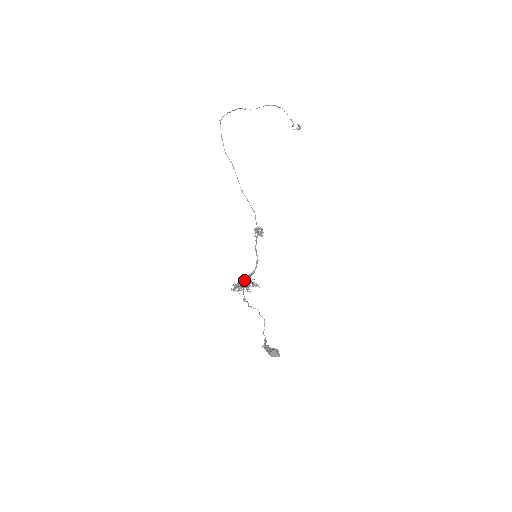
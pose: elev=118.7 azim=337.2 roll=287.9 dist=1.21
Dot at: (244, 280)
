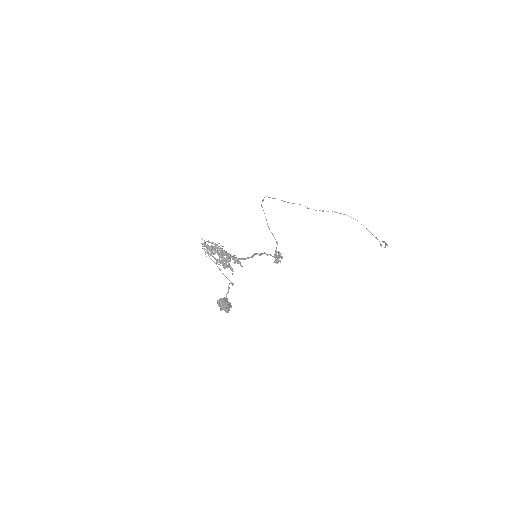
Dot at: (227, 258)
